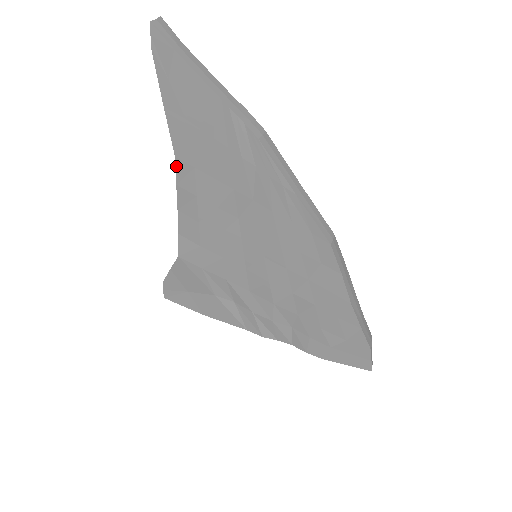
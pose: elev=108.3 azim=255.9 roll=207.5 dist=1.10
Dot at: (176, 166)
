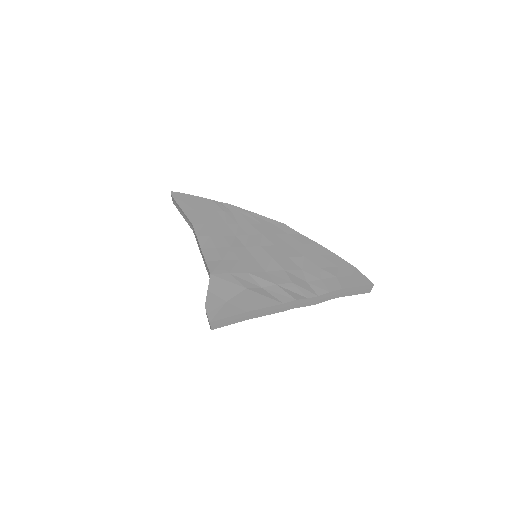
Dot at: (194, 228)
